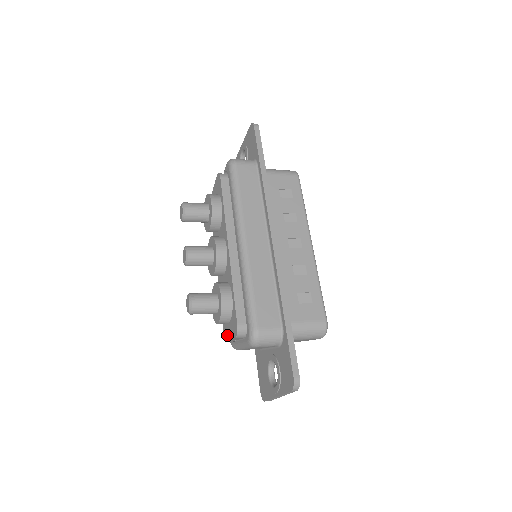
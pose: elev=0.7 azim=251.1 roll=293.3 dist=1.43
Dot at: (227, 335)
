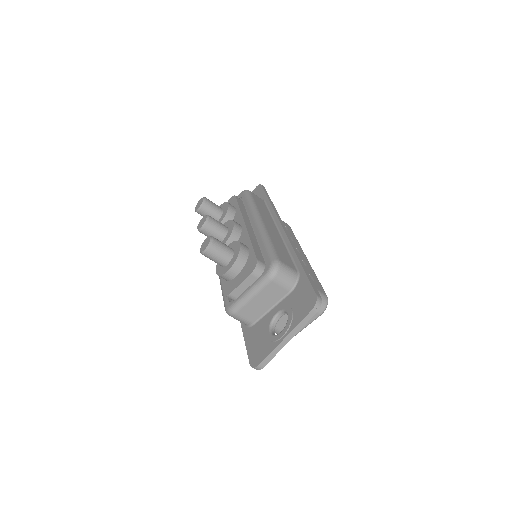
Dot at: (233, 287)
